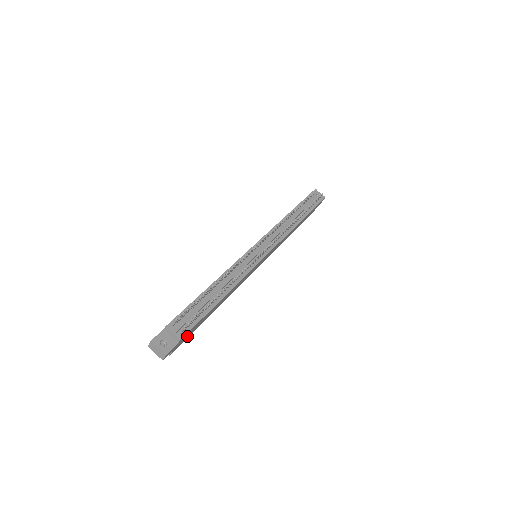
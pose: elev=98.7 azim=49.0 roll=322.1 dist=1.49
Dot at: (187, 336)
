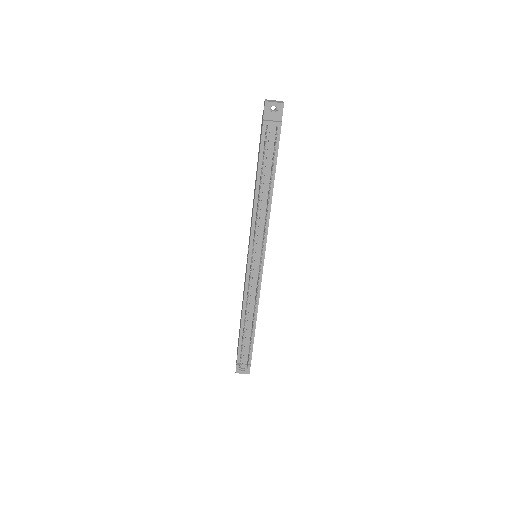
Dot at: occluded
